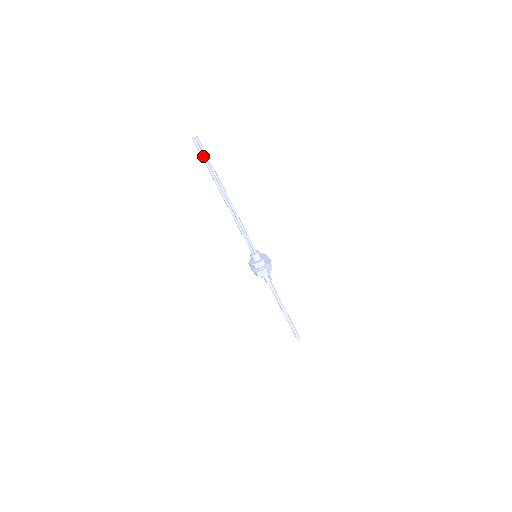
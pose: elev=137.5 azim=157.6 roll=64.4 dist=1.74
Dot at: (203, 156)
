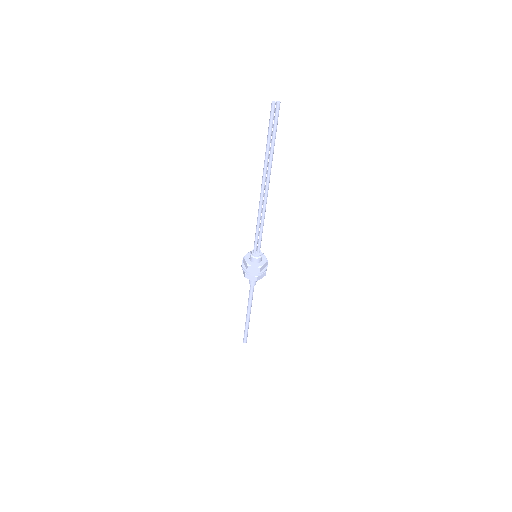
Dot at: occluded
